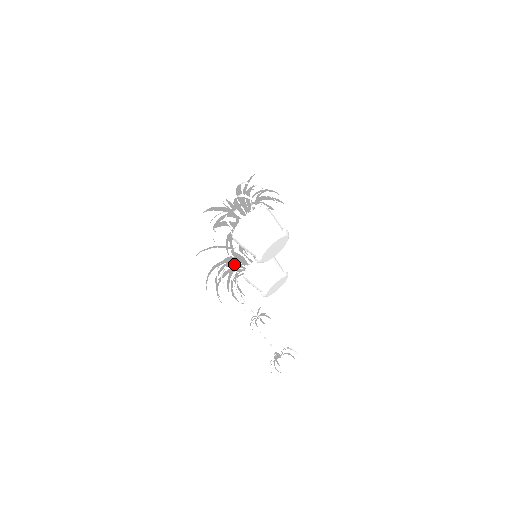
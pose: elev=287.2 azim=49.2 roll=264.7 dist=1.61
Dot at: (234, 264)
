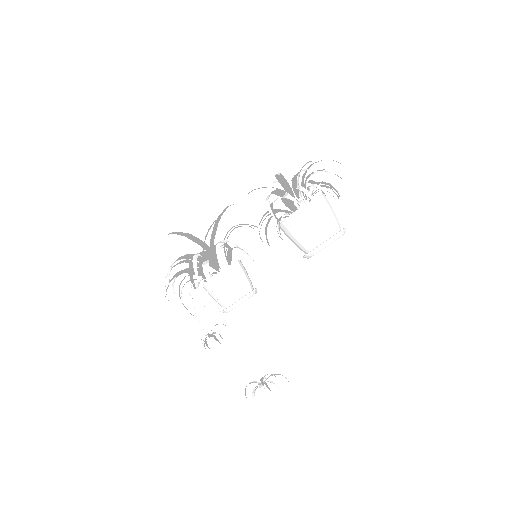
Dot at: (211, 261)
